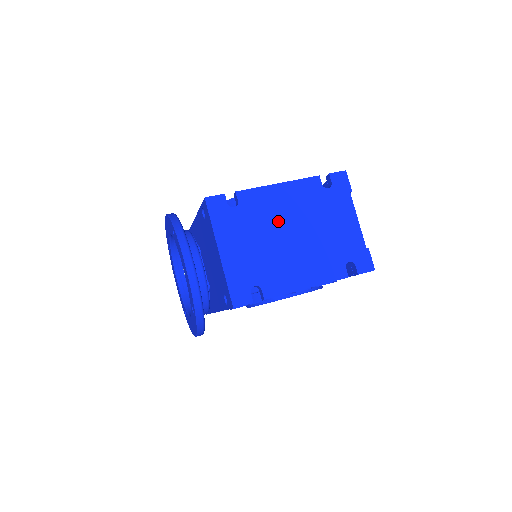
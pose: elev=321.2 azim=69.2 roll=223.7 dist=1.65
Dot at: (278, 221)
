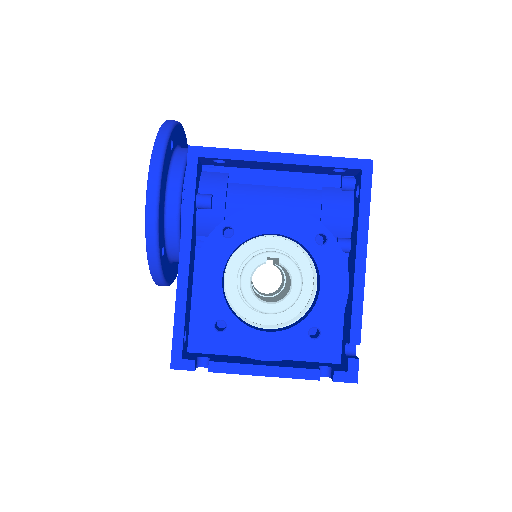
Dot at: occluded
